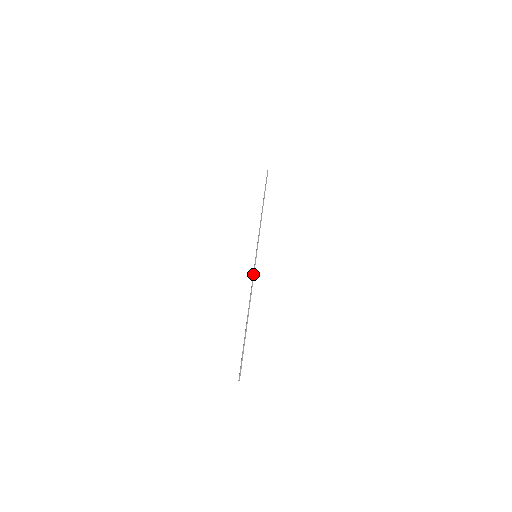
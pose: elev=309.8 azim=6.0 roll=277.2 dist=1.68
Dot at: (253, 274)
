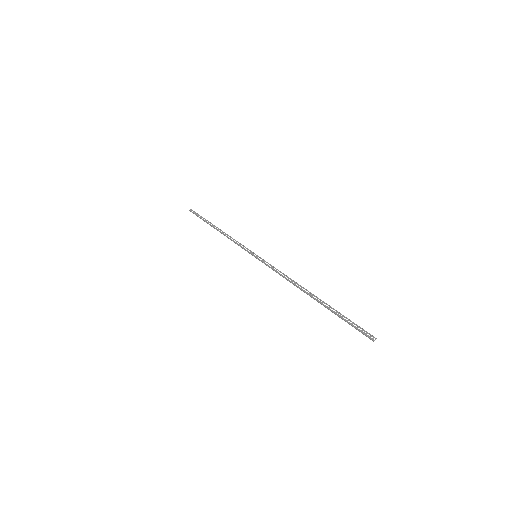
Dot at: occluded
